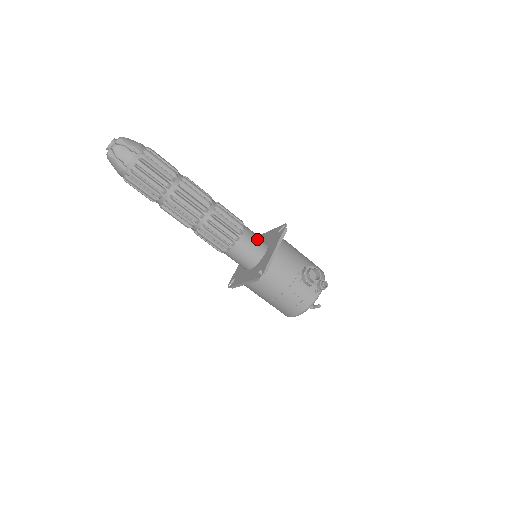
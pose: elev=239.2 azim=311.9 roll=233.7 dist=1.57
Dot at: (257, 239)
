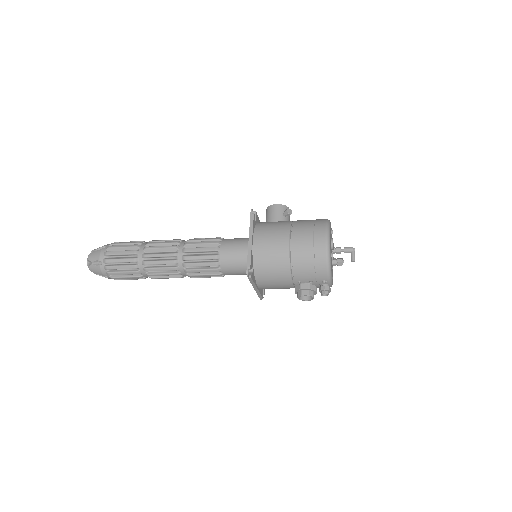
Dot at: (239, 269)
